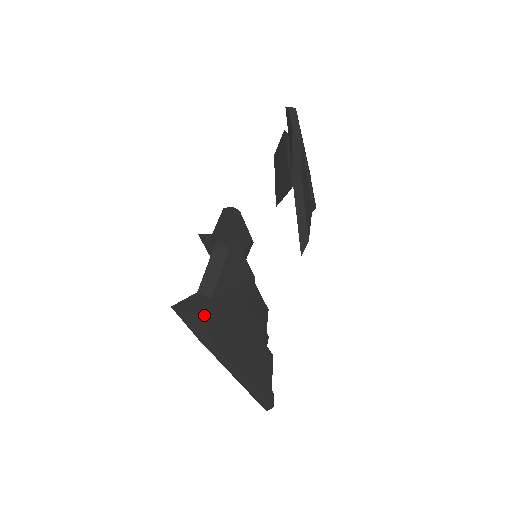
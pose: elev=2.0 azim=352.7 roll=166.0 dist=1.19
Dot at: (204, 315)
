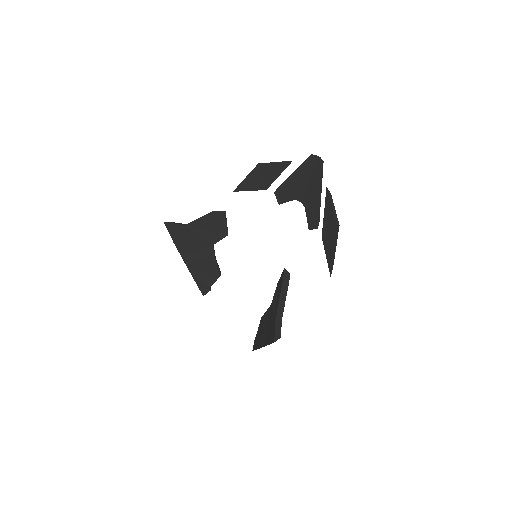
Dot at: occluded
